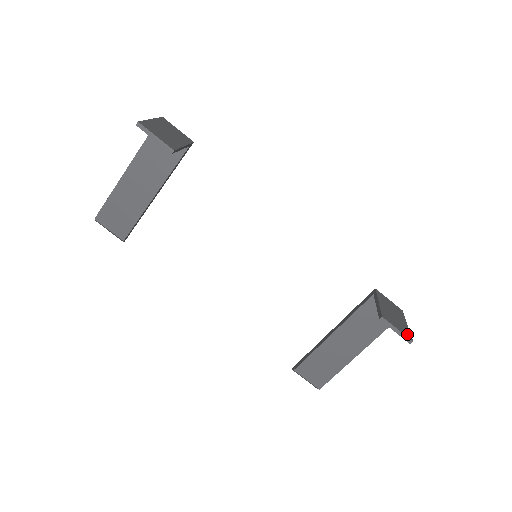
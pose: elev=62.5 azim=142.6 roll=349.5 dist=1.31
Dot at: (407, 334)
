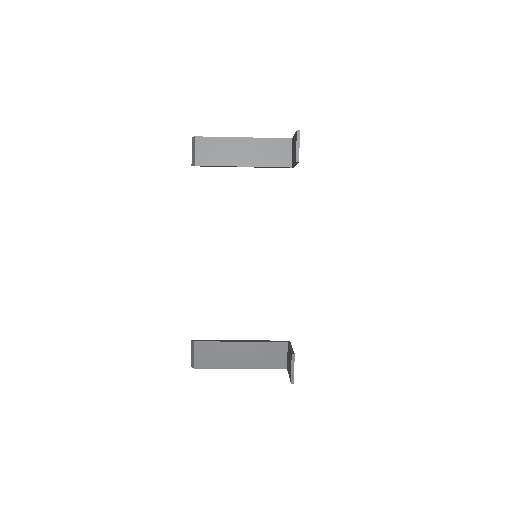
Dot at: occluded
